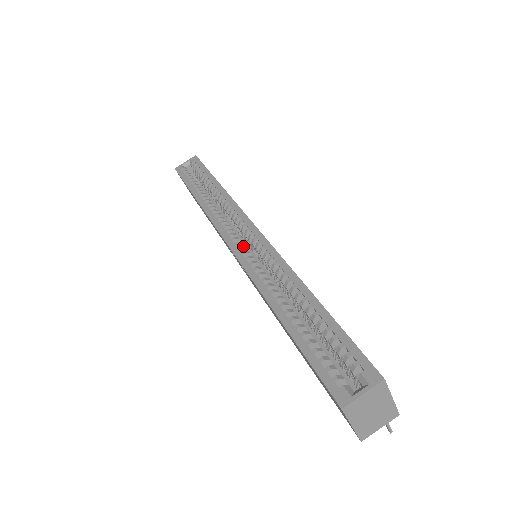
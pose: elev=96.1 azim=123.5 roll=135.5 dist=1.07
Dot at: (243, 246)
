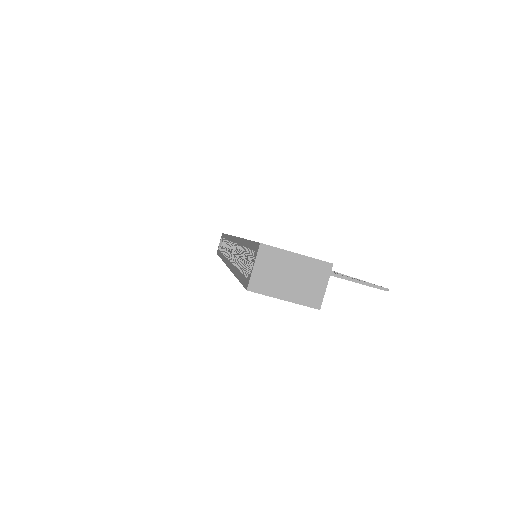
Dot at: (230, 256)
